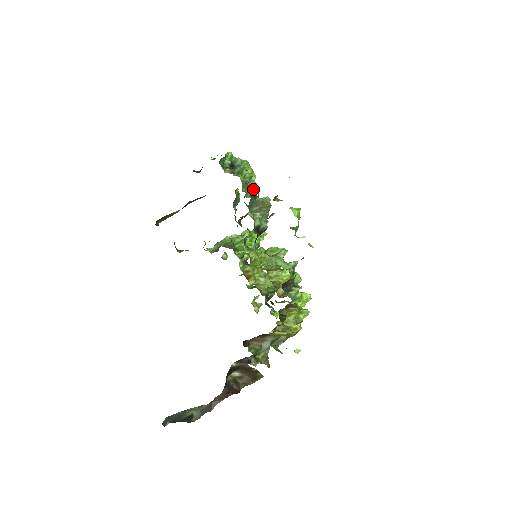
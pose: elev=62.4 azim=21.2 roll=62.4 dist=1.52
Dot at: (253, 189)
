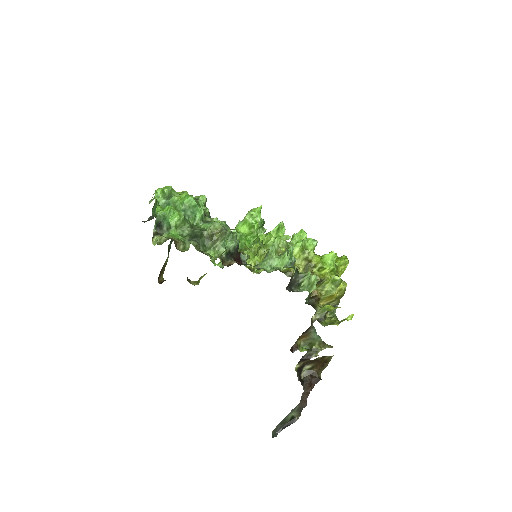
Dot at: (187, 245)
